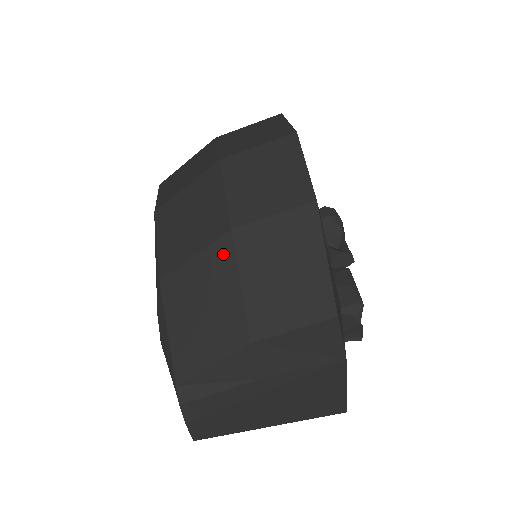
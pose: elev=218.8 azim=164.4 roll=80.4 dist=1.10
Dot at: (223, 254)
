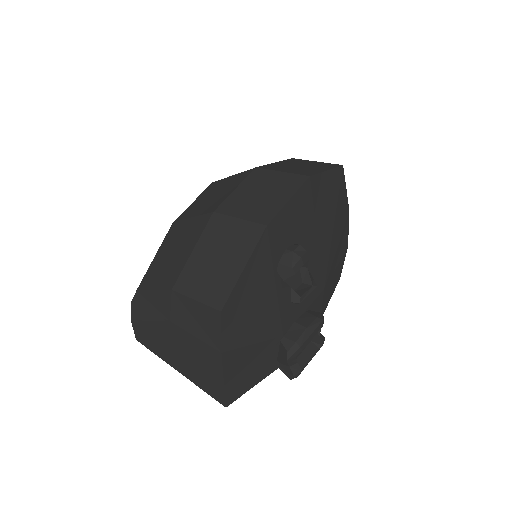
Dot at: (201, 225)
